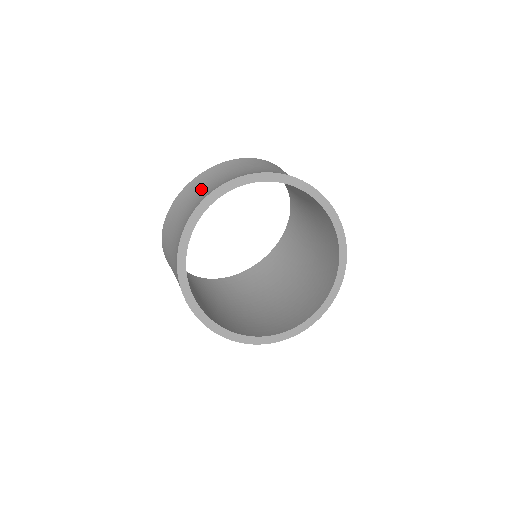
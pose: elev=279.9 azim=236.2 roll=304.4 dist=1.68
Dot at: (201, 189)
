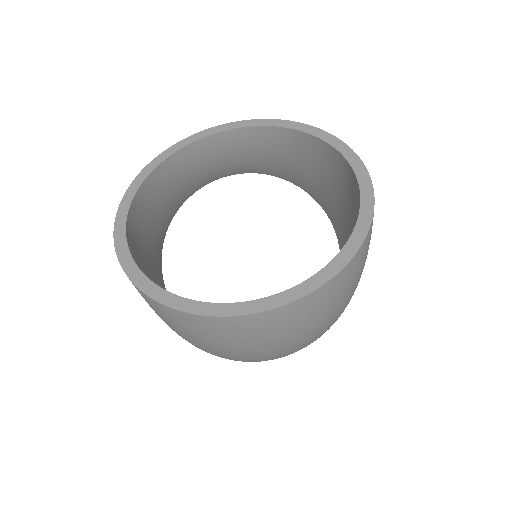
Dot at: occluded
